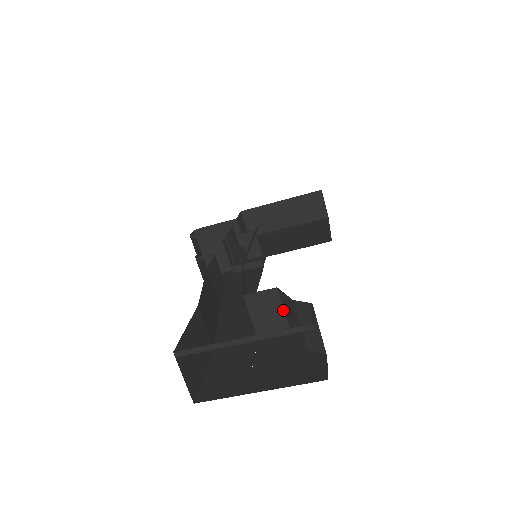
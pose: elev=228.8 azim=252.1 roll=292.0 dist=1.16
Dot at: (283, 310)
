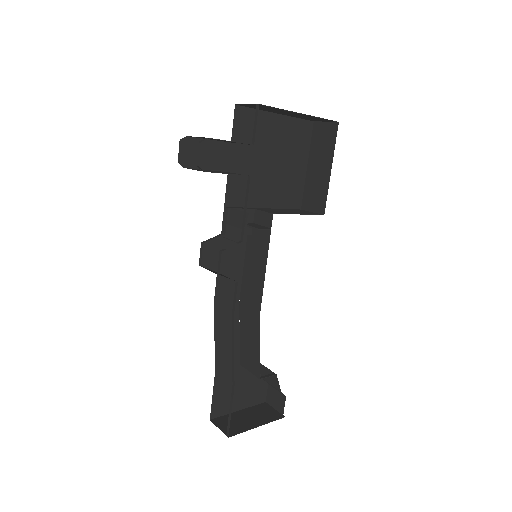
Dot at: (266, 368)
